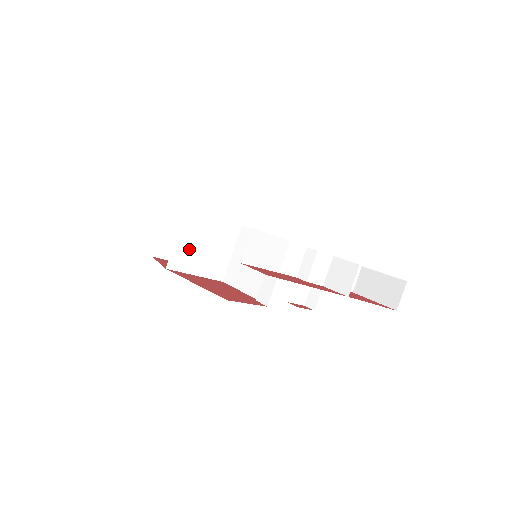
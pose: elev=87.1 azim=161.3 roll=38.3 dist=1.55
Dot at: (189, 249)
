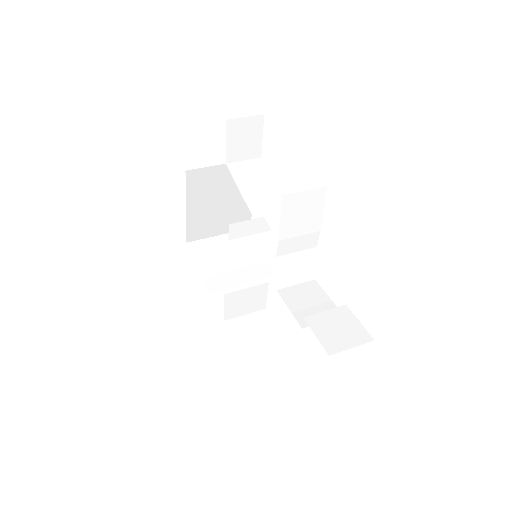
Dot at: (218, 250)
